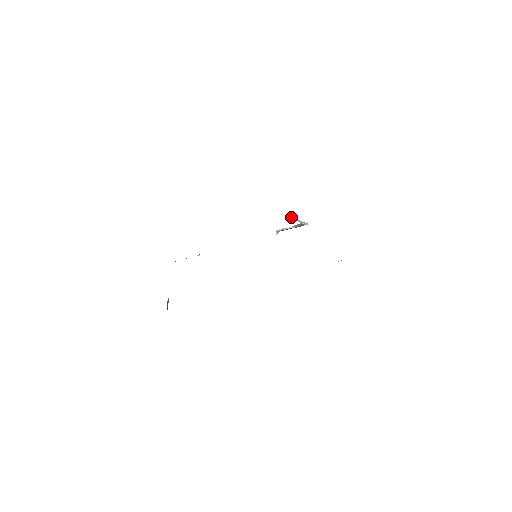
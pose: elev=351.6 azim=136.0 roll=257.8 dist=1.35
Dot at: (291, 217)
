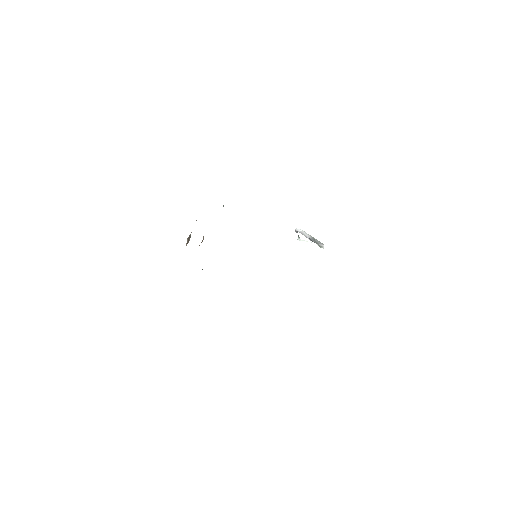
Dot at: (298, 239)
